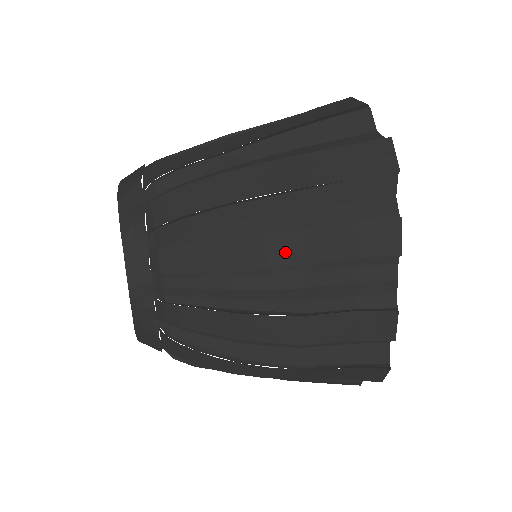
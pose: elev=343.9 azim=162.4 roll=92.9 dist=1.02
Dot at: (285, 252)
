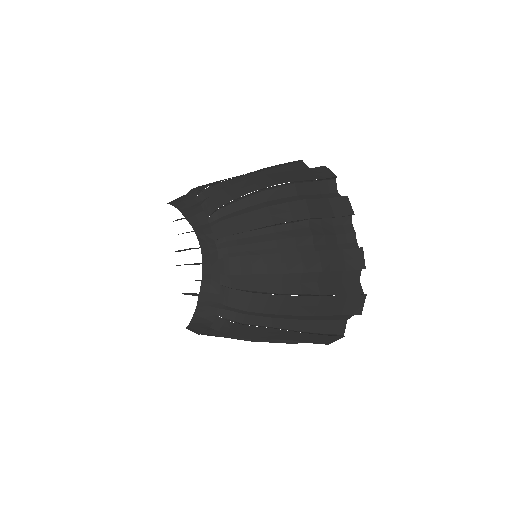
Dot at: (300, 212)
